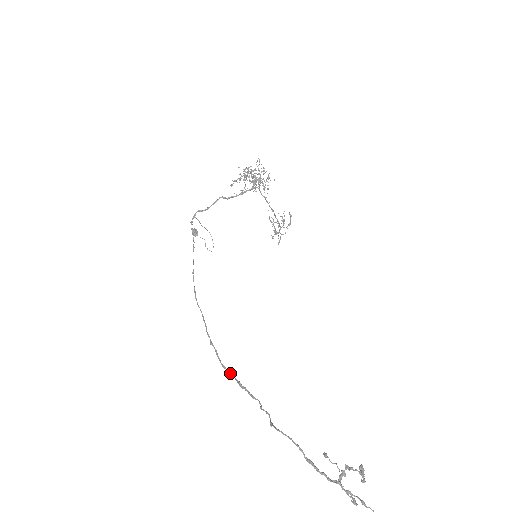
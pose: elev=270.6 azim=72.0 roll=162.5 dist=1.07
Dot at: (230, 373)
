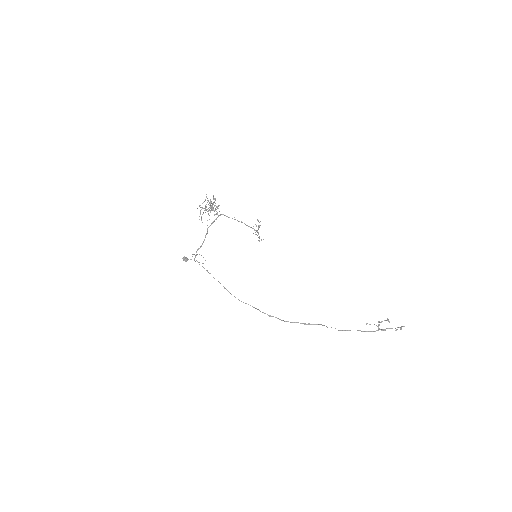
Dot at: (294, 322)
